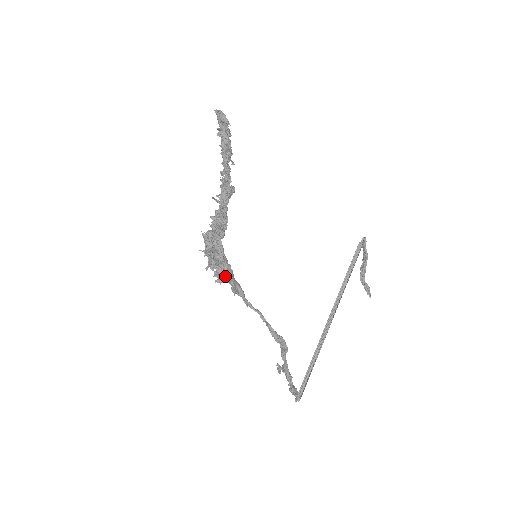
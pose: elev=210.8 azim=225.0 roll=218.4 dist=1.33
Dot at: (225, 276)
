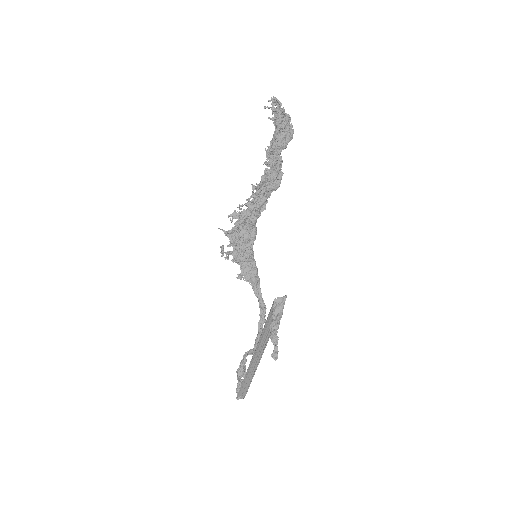
Dot at: (238, 259)
